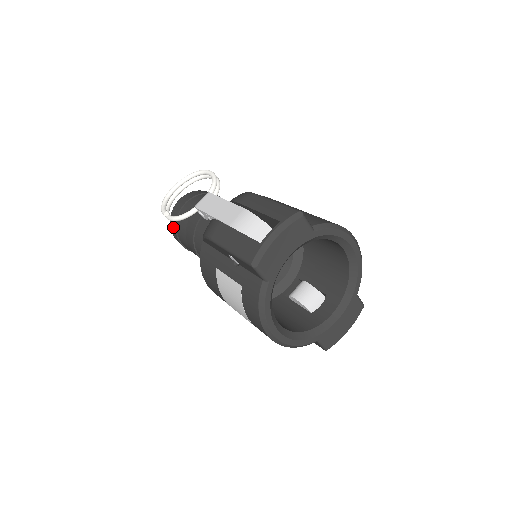
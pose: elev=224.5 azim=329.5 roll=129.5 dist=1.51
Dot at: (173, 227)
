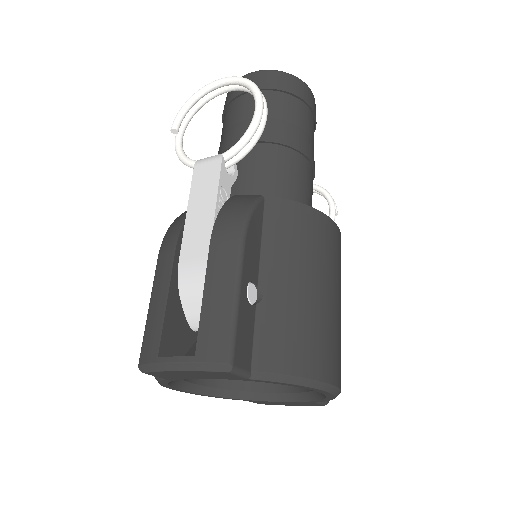
Dot at: occluded
